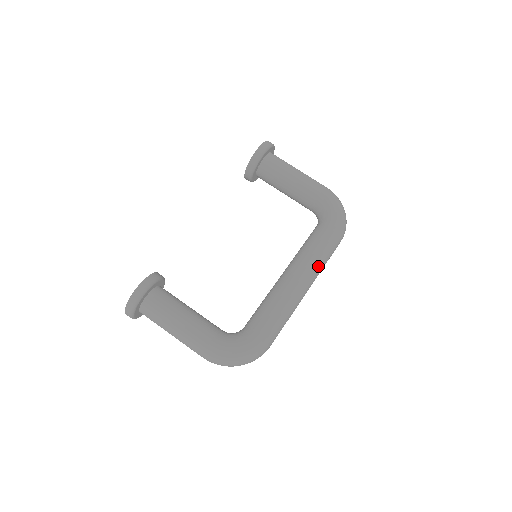
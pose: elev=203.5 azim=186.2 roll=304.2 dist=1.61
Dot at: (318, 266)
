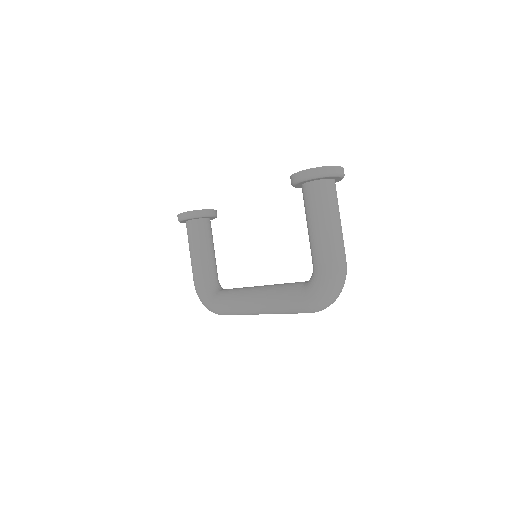
Dot at: (271, 310)
